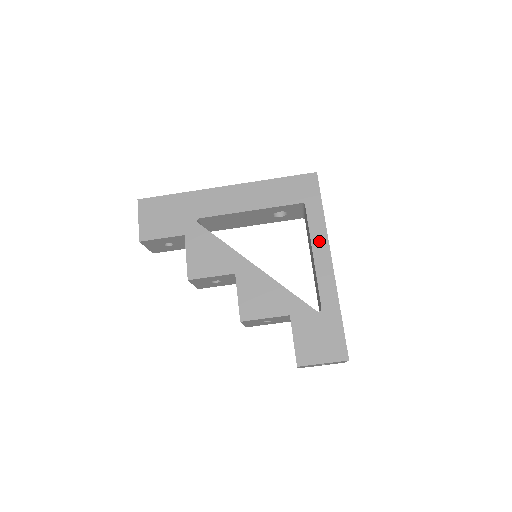
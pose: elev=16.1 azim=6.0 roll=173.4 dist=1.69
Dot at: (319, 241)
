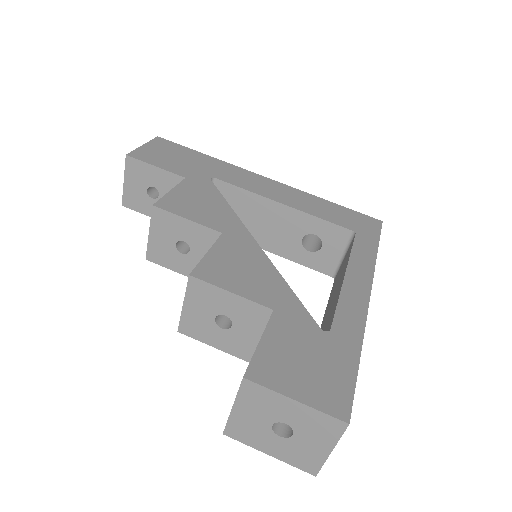
Dot at: (360, 267)
